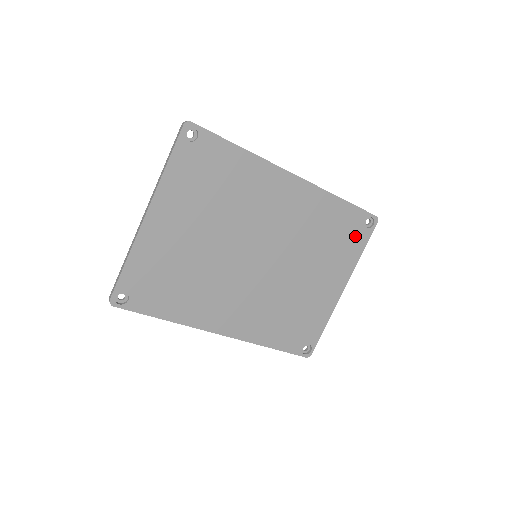
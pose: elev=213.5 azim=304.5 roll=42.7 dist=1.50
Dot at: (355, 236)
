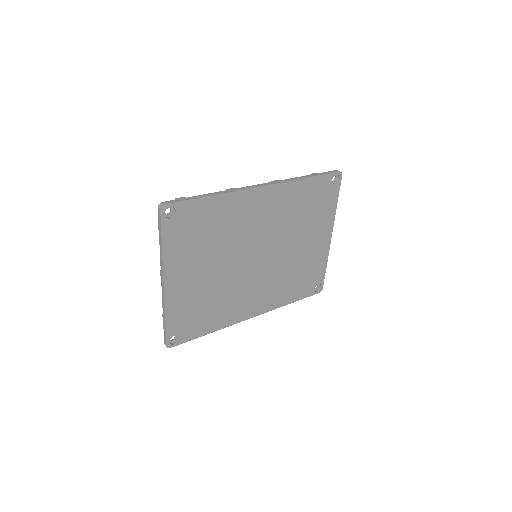
Dot at: (327, 196)
